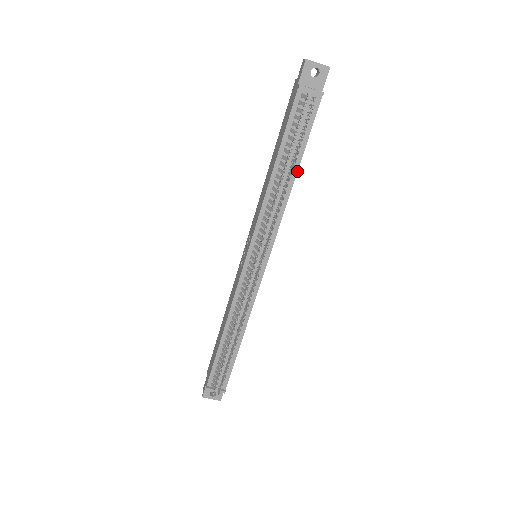
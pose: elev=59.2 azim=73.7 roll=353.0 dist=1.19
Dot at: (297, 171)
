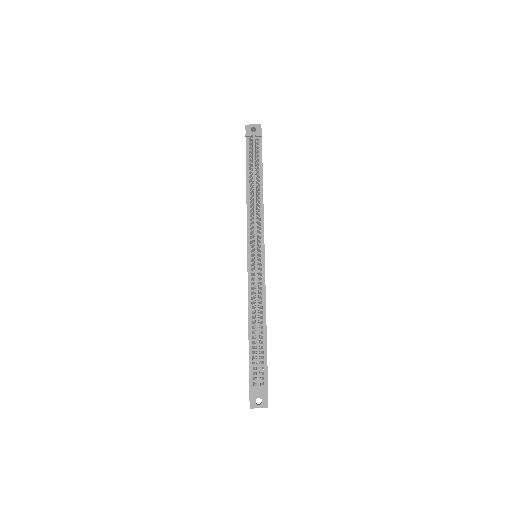
Dot at: (262, 183)
